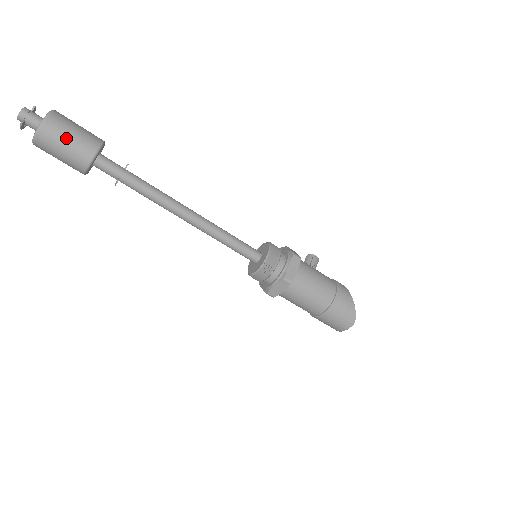
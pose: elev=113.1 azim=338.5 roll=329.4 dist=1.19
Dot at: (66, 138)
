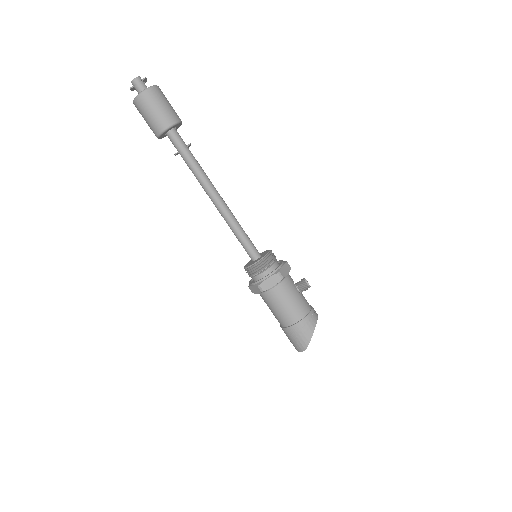
Dot at: (150, 111)
